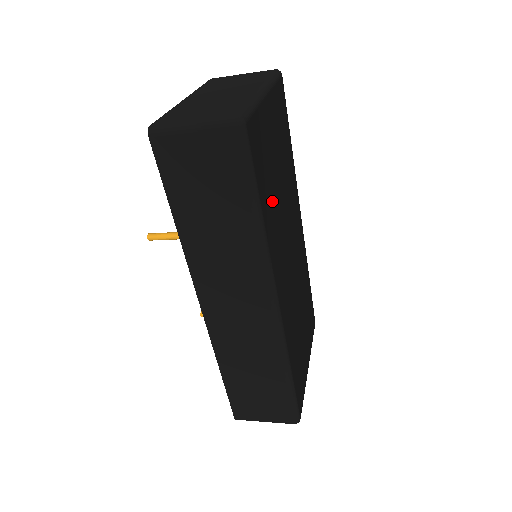
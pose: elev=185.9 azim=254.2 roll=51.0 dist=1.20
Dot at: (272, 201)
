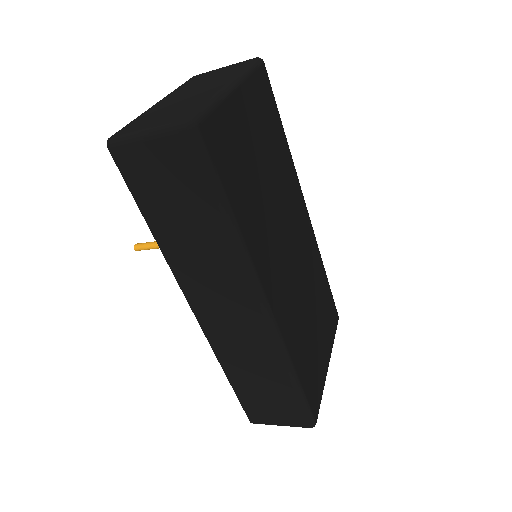
Dot at: (252, 201)
